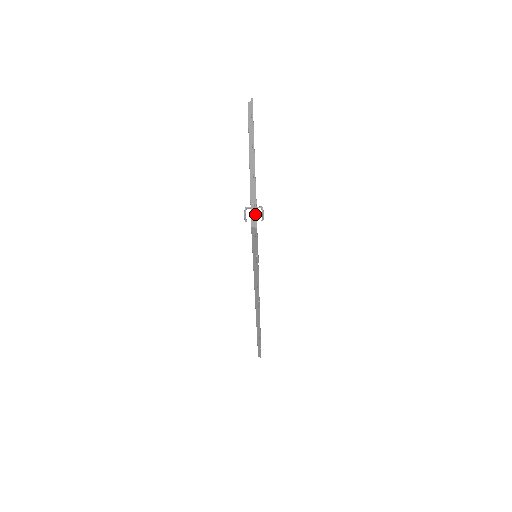
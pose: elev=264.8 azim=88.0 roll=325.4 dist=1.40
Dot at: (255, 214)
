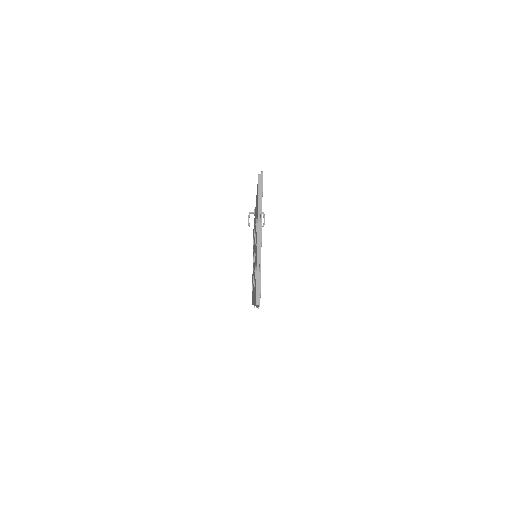
Dot at: (259, 294)
